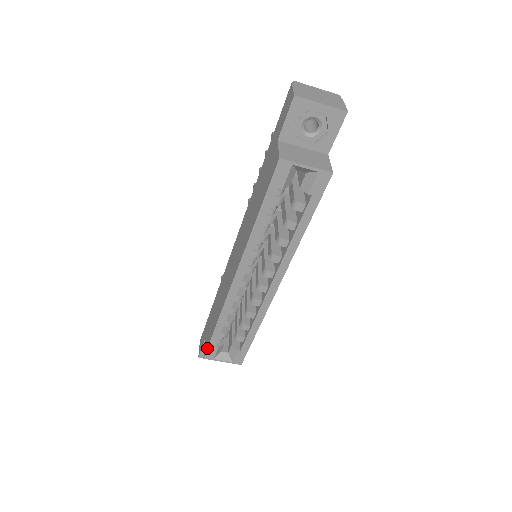
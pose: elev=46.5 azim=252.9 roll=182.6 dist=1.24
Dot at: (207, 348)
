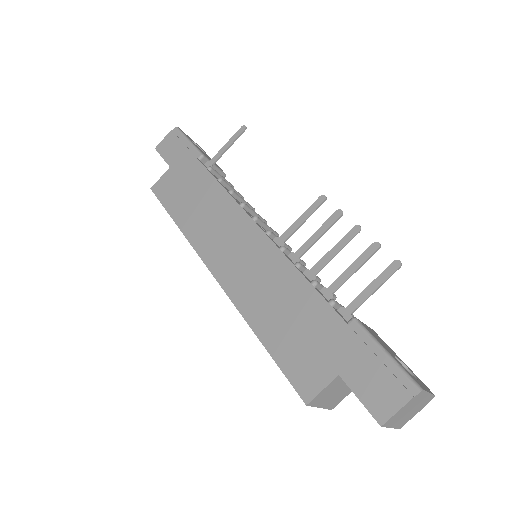
Dot at: (158, 199)
